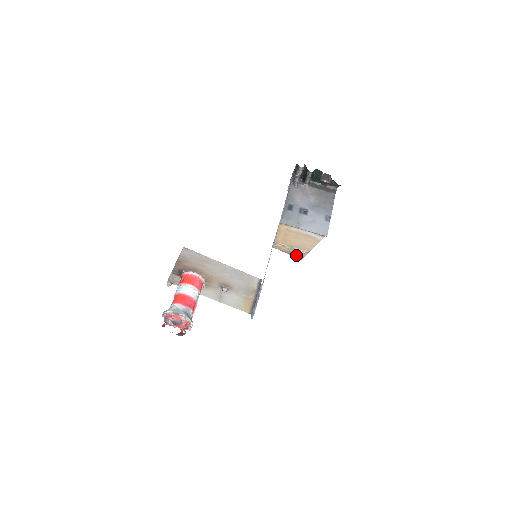
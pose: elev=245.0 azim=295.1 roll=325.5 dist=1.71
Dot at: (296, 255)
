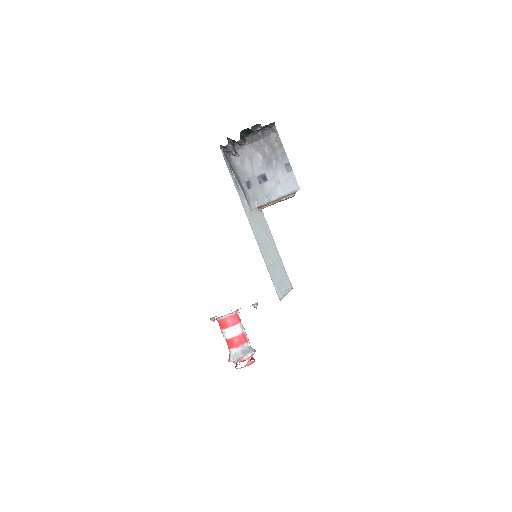
Dot at: occluded
